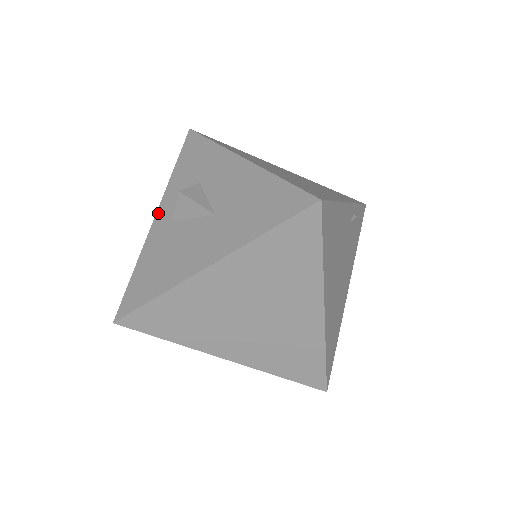
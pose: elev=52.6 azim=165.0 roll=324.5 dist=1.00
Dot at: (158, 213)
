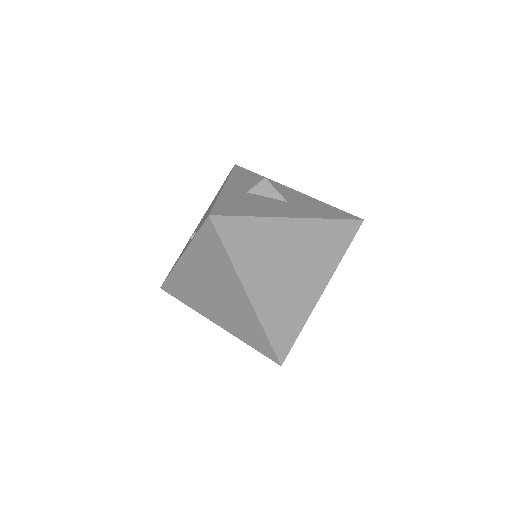
Dot at: (227, 185)
